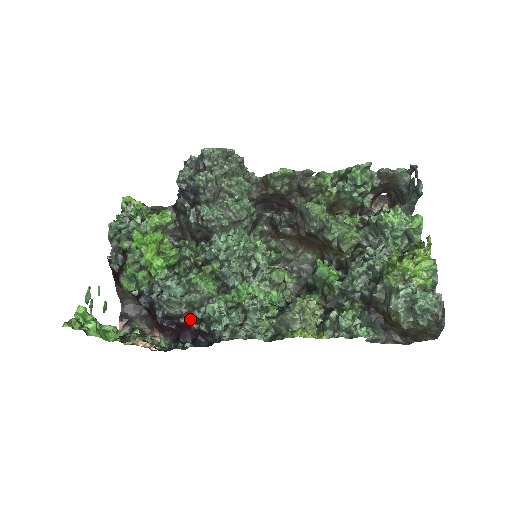
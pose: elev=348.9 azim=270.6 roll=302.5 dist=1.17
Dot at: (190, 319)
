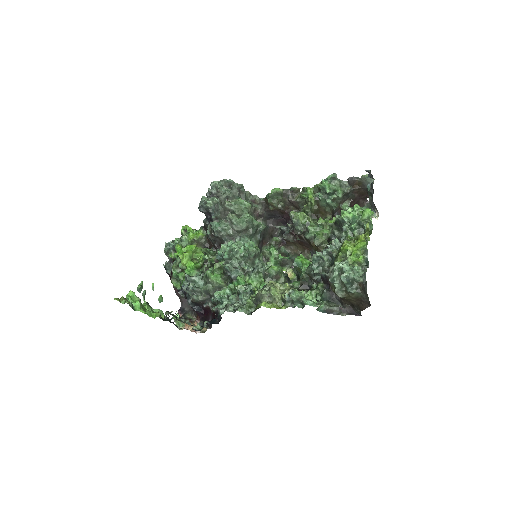
Dot at: (210, 305)
